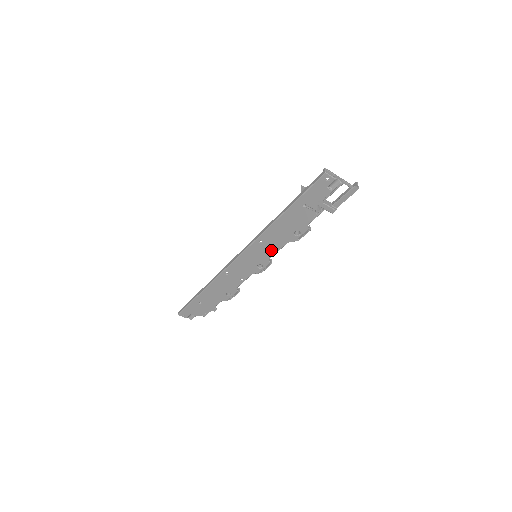
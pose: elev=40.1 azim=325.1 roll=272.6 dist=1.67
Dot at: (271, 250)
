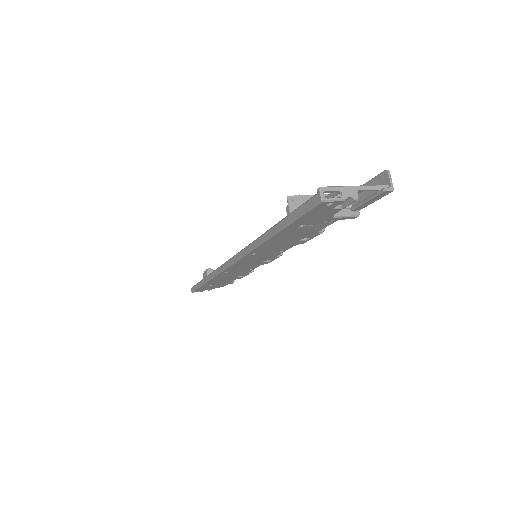
Dot at: (274, 253)
